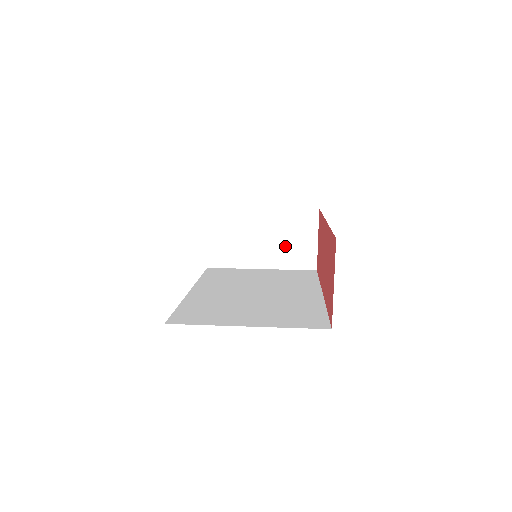
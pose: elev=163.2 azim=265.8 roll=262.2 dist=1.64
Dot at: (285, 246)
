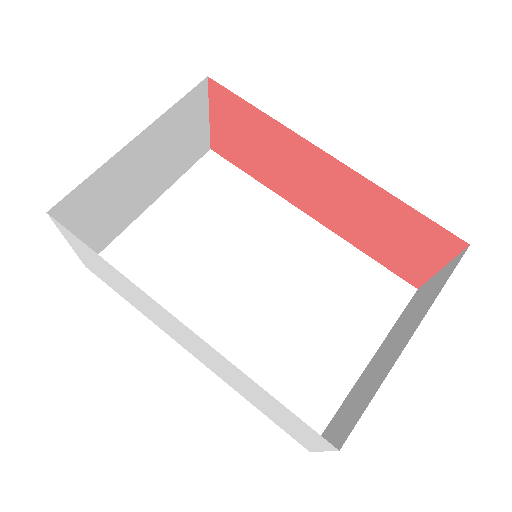
Dot at: (174, 157)
